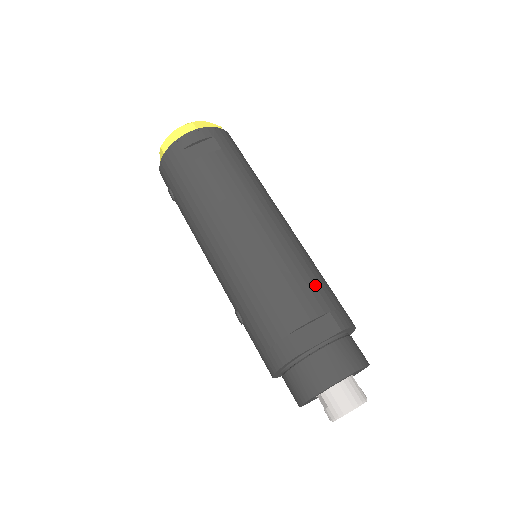
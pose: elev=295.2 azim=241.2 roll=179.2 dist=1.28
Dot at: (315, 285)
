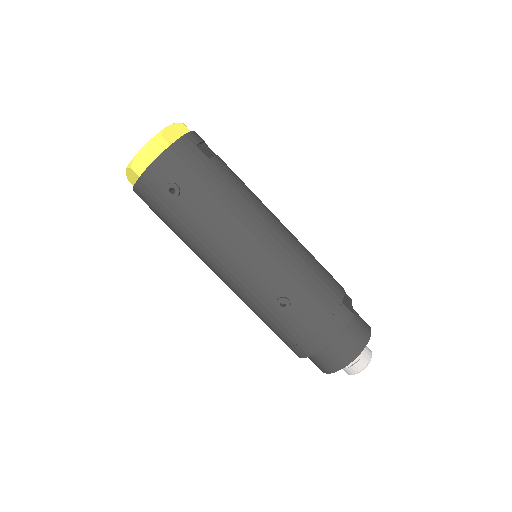
Dot at: occluded
